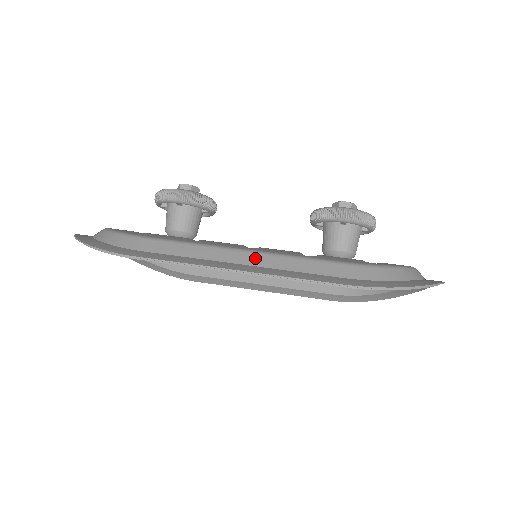
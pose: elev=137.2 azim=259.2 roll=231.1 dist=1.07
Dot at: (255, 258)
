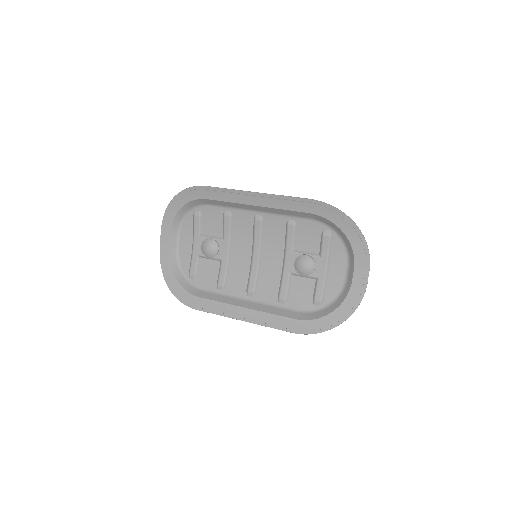
Dot at: occluded
